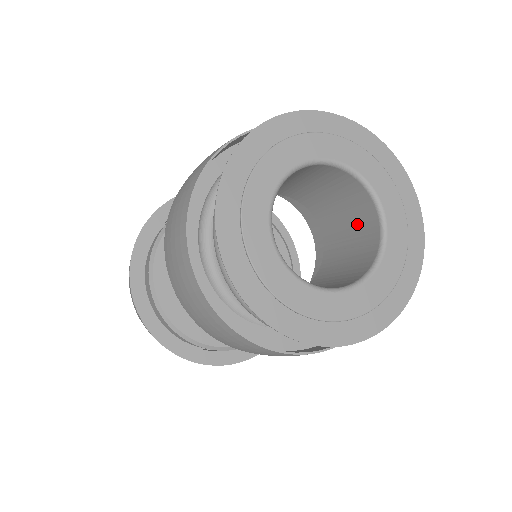
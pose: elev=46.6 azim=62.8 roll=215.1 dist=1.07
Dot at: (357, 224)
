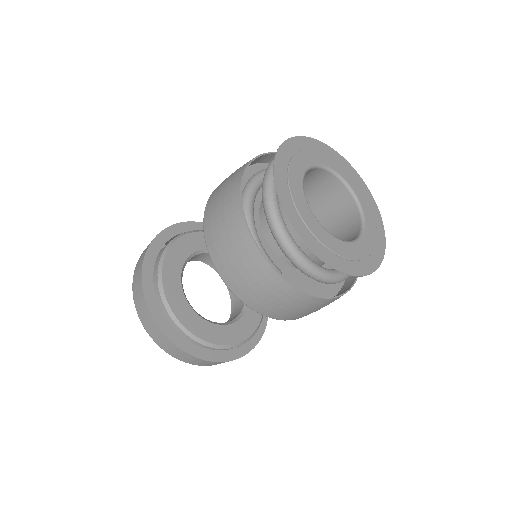
Dot at: (341, 223)
